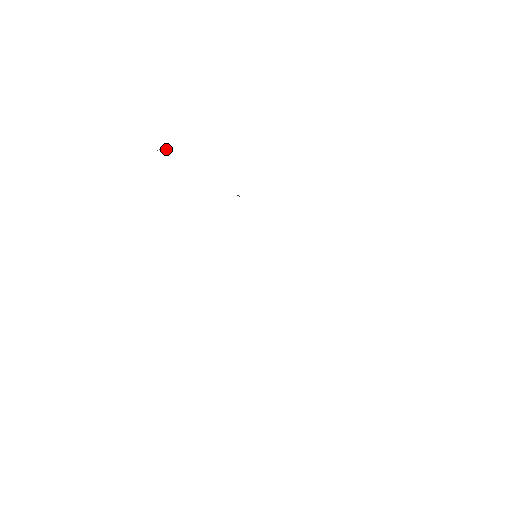
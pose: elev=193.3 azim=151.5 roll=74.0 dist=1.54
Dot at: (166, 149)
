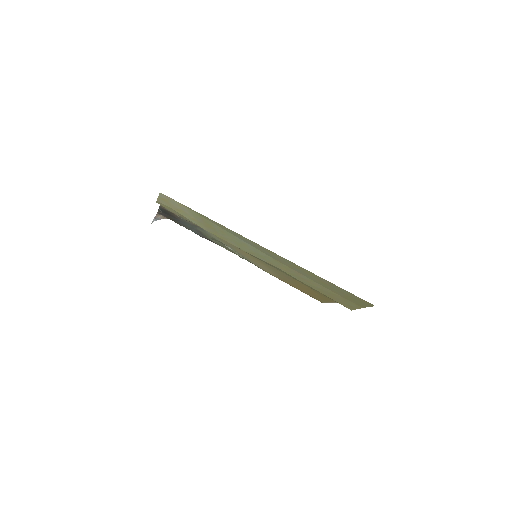
Dot at: (156, 216)
